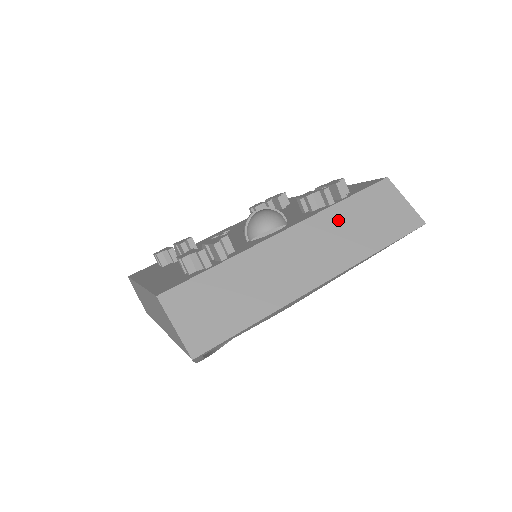
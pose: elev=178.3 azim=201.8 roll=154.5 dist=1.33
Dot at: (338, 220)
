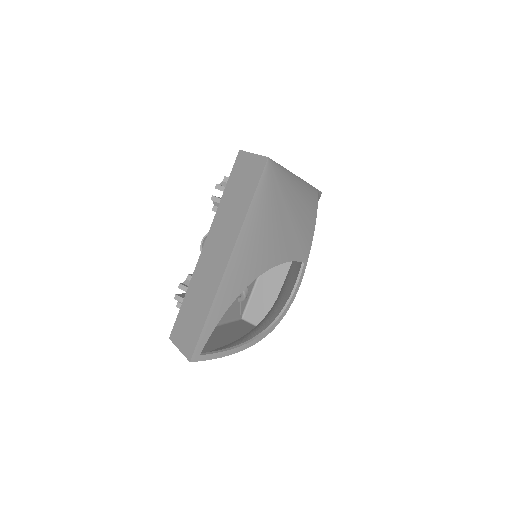
Dot at: (224, 211)
